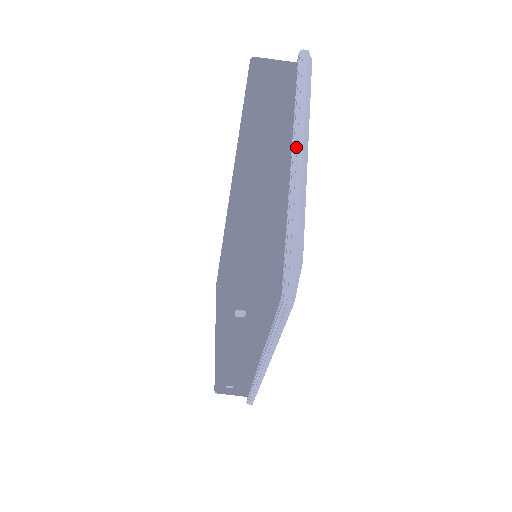
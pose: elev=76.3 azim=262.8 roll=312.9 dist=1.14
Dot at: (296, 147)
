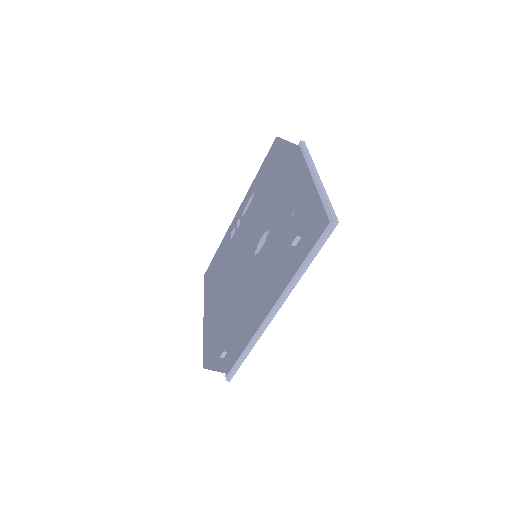
Dot at: (315, 173)
